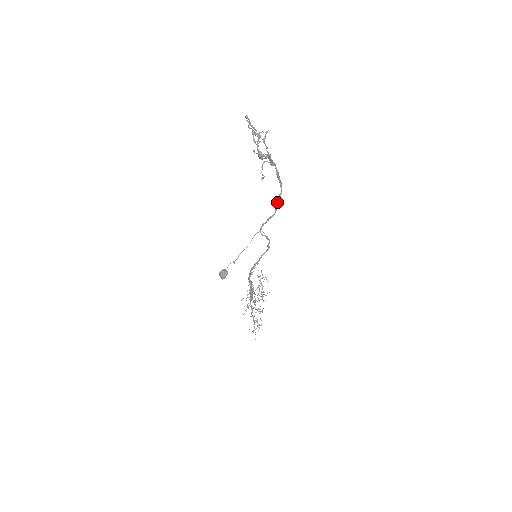
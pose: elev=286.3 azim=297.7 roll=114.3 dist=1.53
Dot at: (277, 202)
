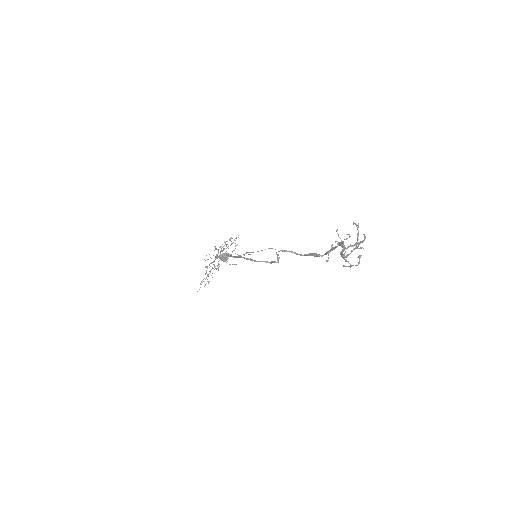
Dot at: (312, 254)
